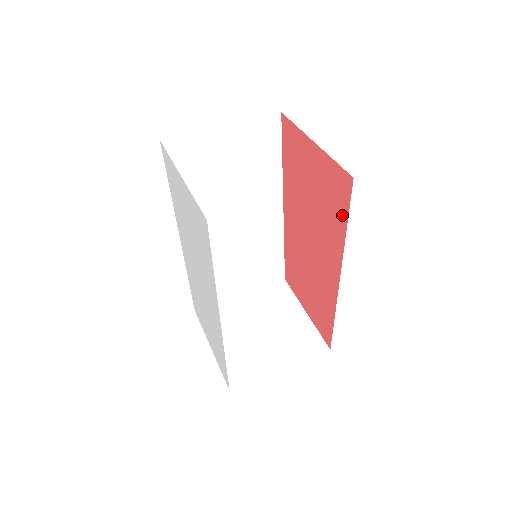
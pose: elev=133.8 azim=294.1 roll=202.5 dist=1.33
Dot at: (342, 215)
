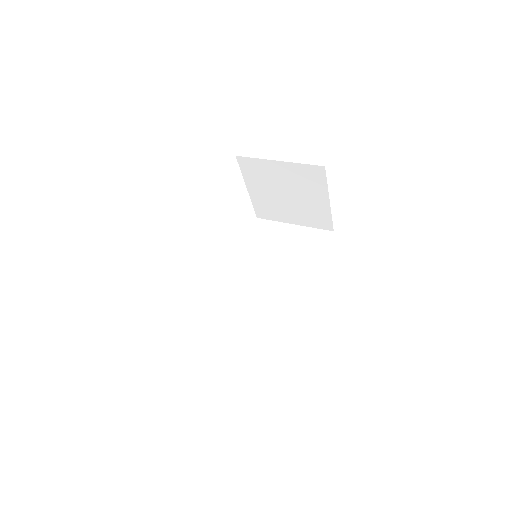
Dot at: occluded
